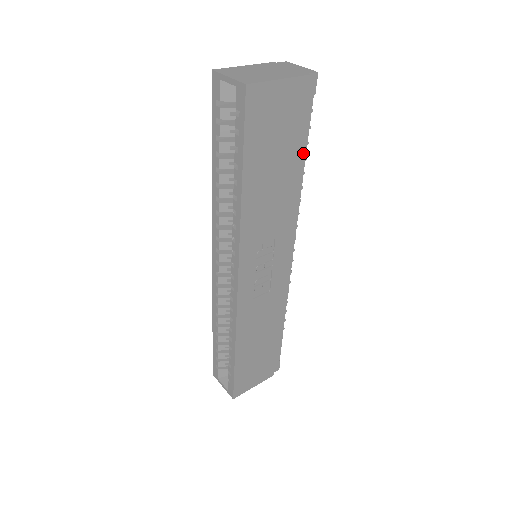
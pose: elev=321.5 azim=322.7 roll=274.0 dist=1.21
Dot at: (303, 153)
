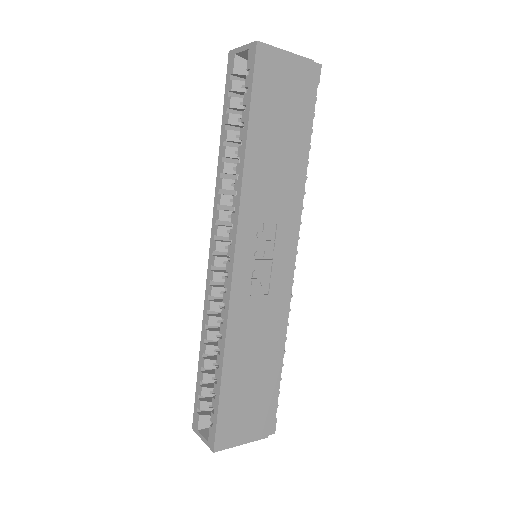
Dot at: (308, 139)
